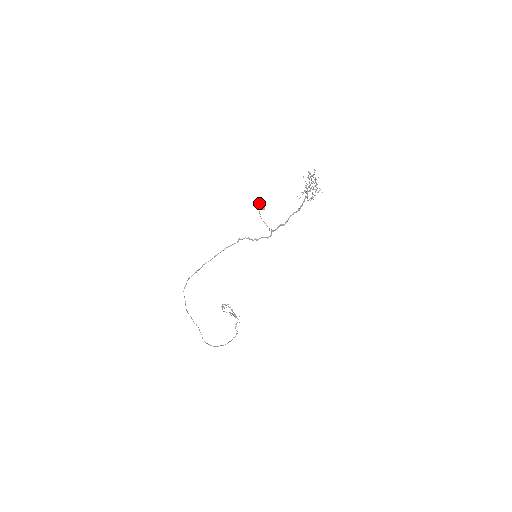
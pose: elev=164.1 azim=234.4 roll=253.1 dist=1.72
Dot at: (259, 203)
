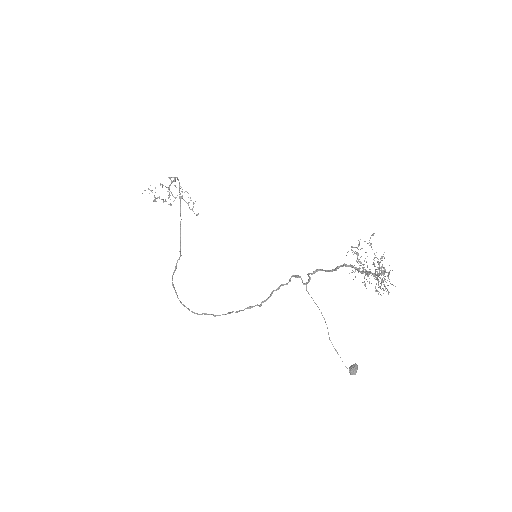
Dot at: occluded
